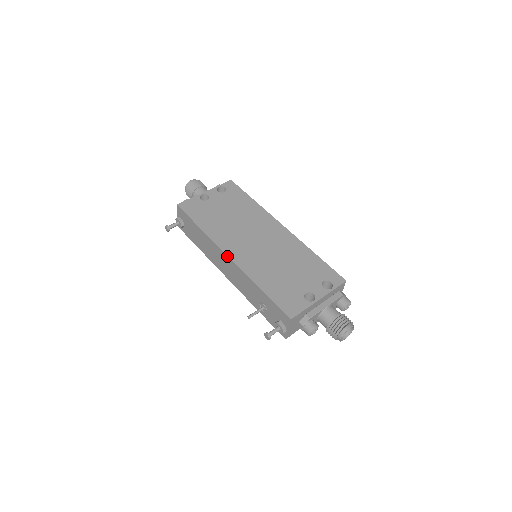
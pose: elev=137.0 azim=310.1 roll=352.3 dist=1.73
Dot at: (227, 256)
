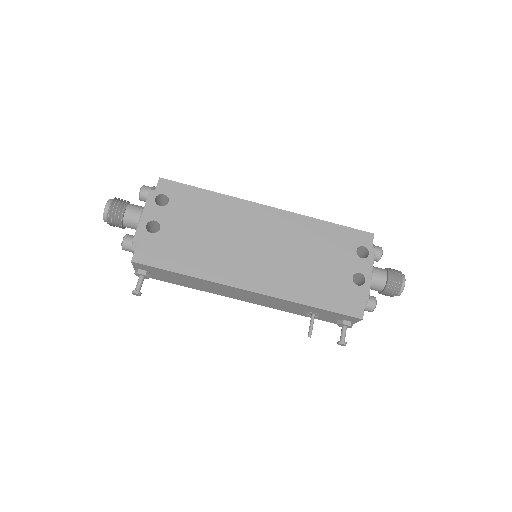
Dot at: (247, 291)
